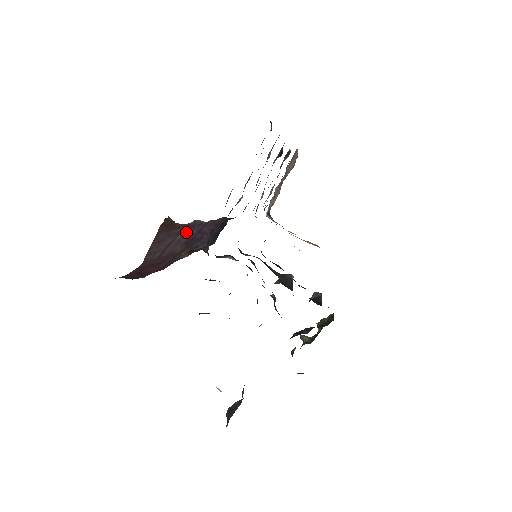
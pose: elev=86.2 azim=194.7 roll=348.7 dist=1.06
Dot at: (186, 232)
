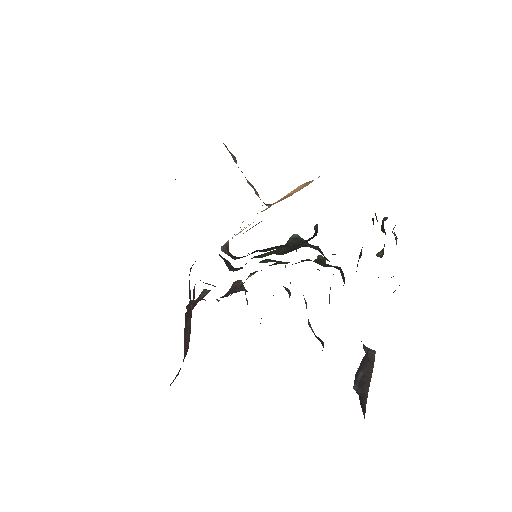
Dot at: occluded
